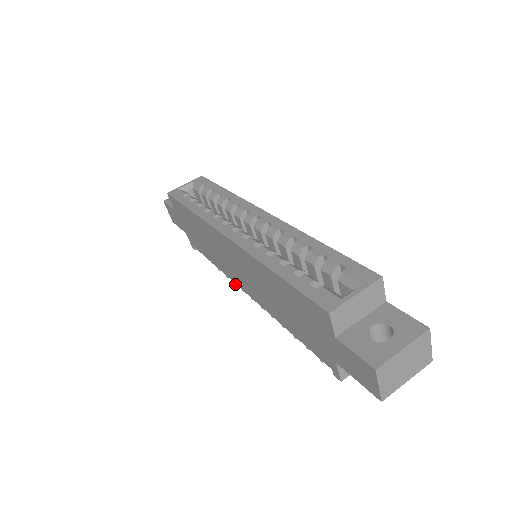
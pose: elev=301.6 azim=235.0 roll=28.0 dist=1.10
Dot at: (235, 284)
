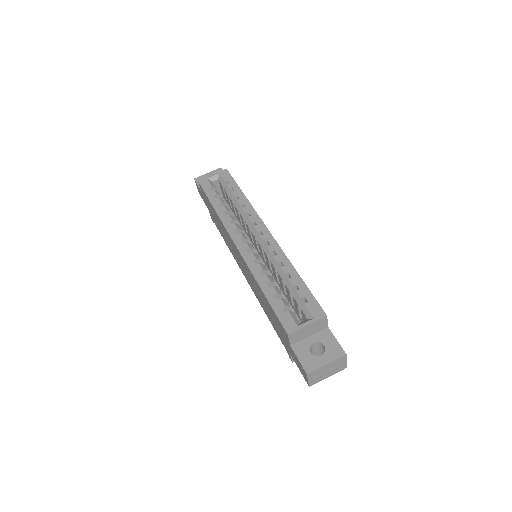
Dot at: occluded
